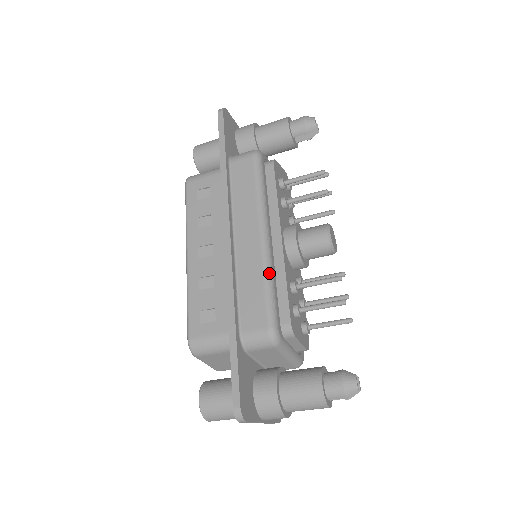
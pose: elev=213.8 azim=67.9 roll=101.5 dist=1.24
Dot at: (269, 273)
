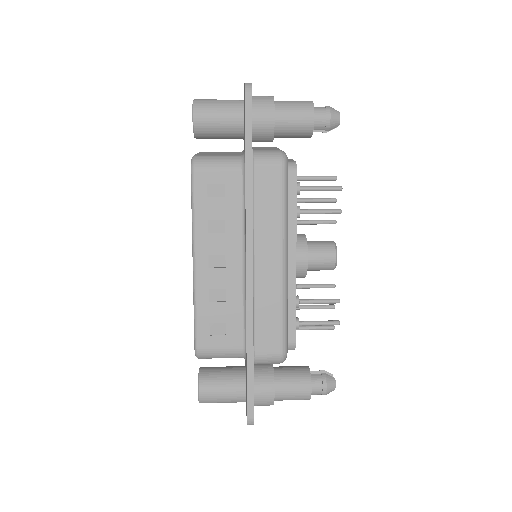
Dot at: (286, 301)
